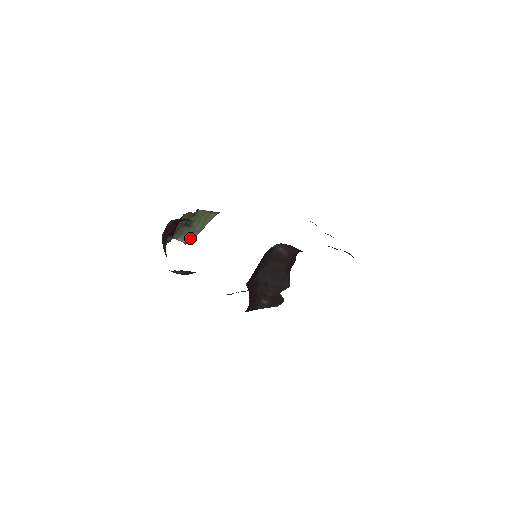
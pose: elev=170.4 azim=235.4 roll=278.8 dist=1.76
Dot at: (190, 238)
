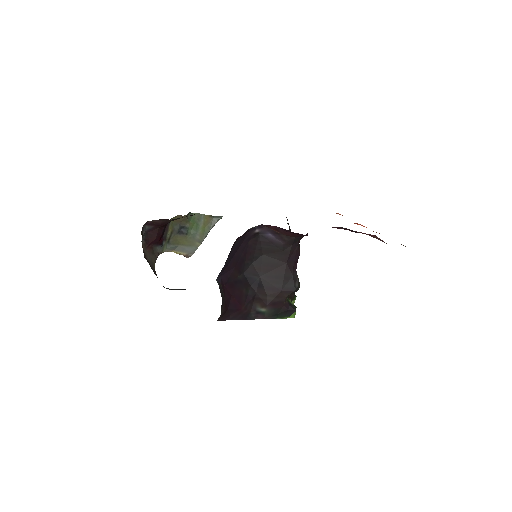
Dot at: (190, 249)
